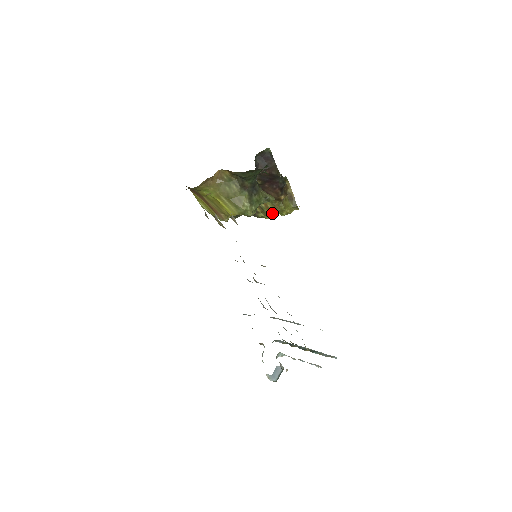
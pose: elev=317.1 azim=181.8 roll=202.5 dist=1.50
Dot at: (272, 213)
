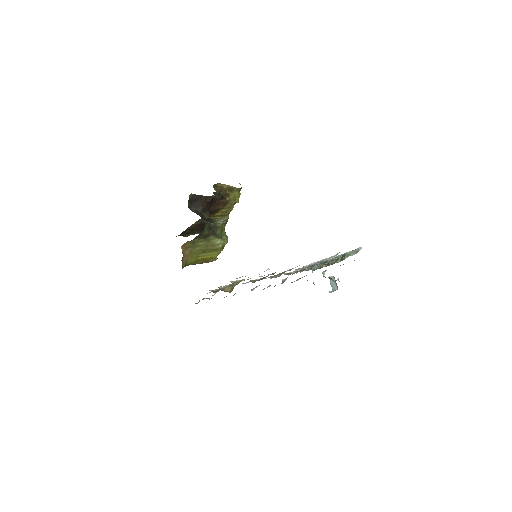
Dot at: (230, 211)
